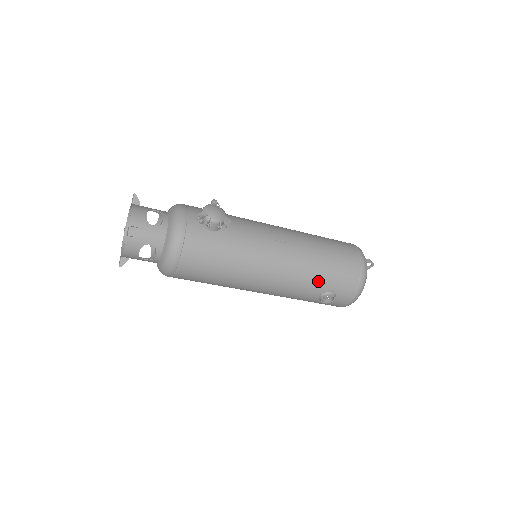
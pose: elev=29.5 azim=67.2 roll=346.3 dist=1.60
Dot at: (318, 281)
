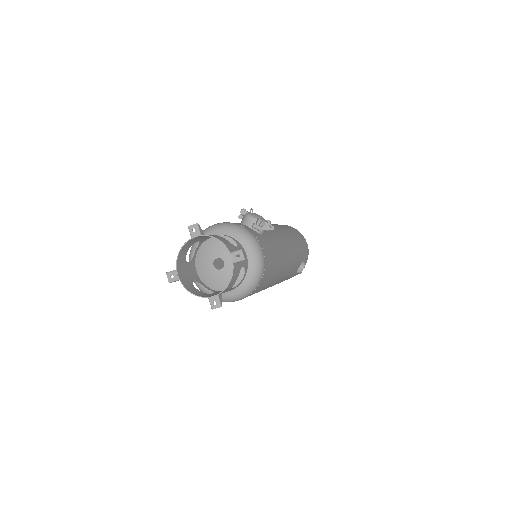
Dot at: (300, 255)
